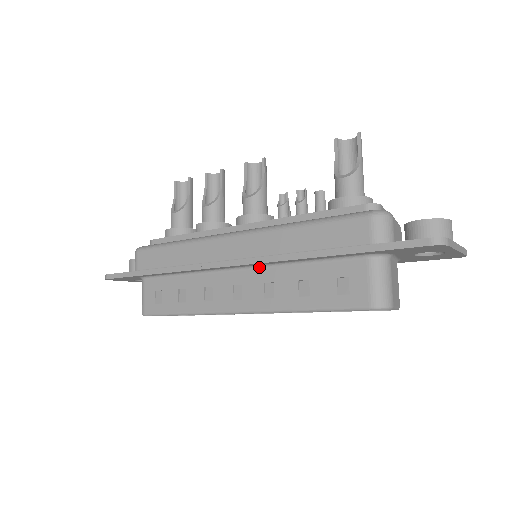
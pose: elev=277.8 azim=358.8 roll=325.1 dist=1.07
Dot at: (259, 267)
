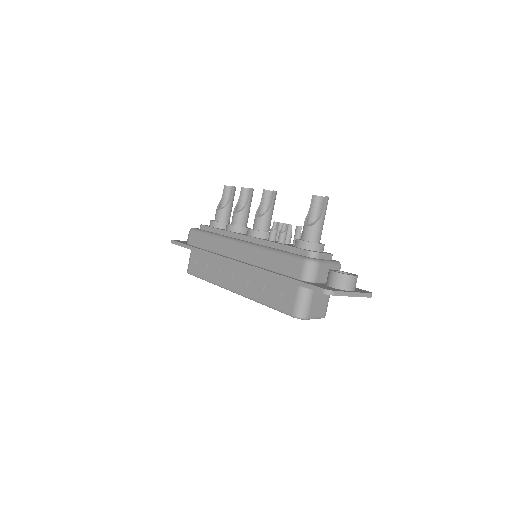
Dot at: occluded
